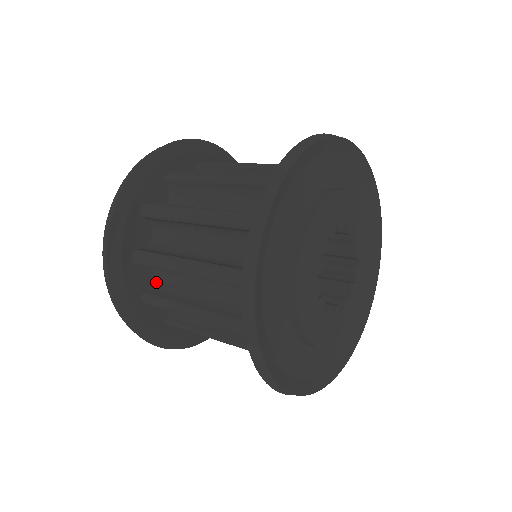
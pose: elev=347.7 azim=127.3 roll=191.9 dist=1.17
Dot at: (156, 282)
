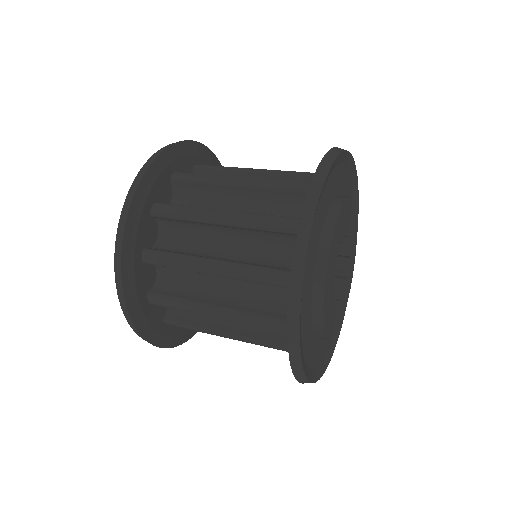
Dot at: occluded
